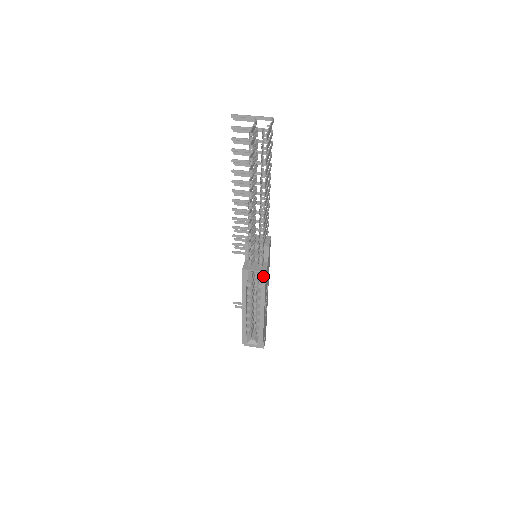
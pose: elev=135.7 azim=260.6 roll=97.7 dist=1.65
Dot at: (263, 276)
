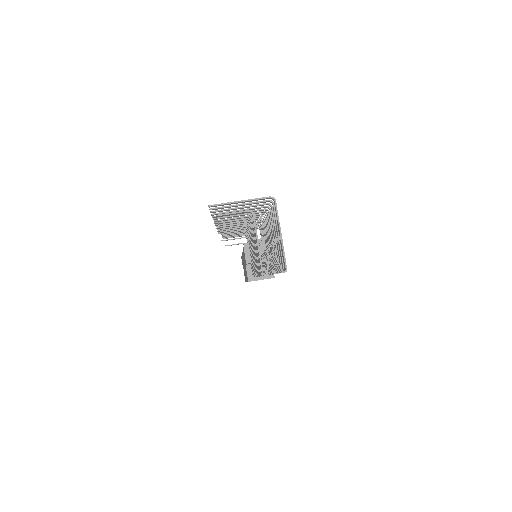
Dot at: occluded
